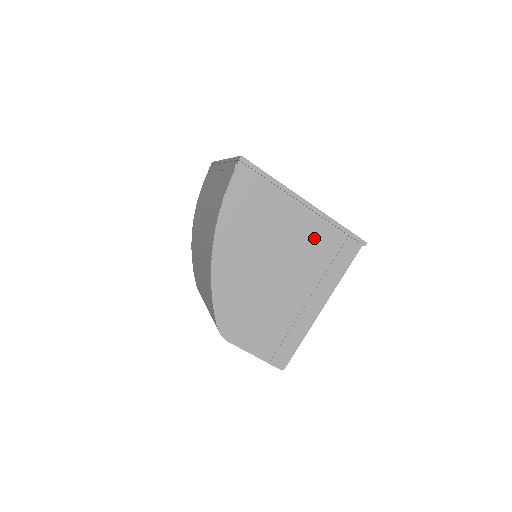
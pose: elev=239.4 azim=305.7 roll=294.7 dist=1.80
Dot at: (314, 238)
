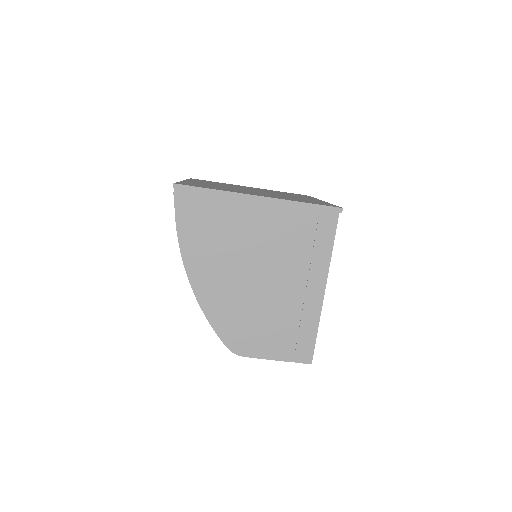
Dot at: (284, 228)
